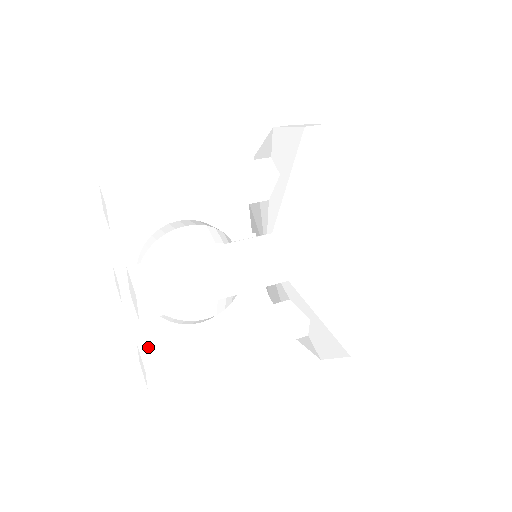
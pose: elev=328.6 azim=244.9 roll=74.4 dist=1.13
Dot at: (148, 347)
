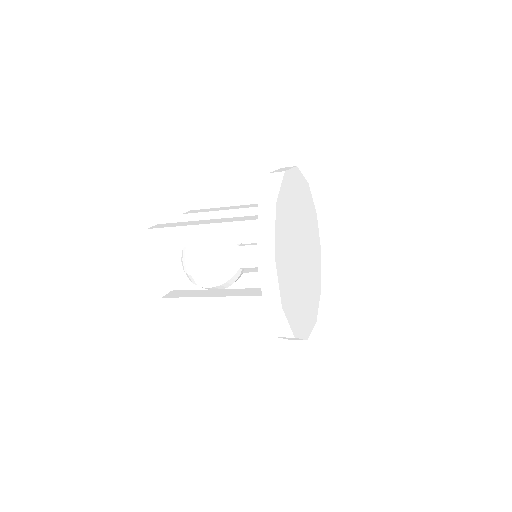
Dot at: (174, 292)
